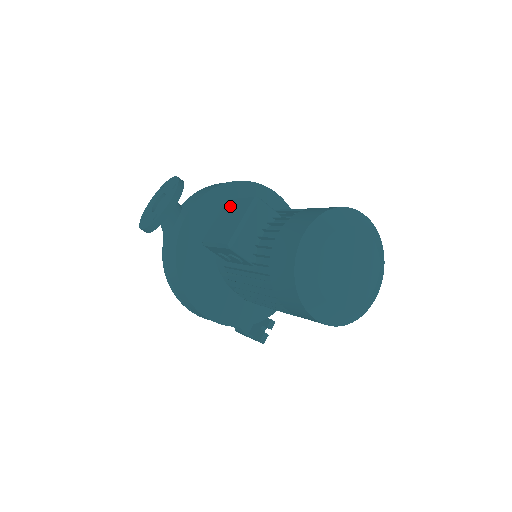
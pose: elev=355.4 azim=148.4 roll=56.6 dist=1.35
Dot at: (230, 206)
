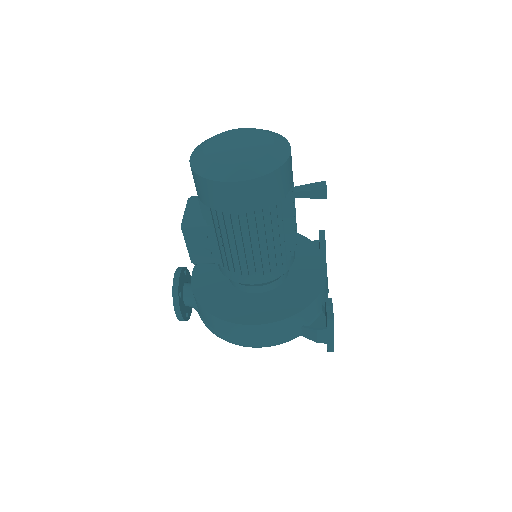
Dot at: occluded
